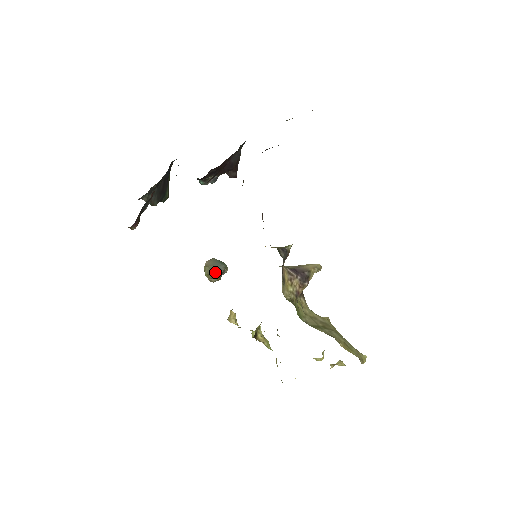
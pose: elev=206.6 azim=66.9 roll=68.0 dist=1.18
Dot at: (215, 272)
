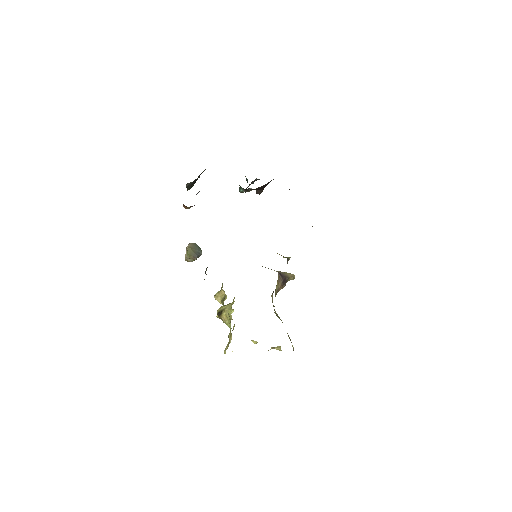
Dot at: (197, 255)
